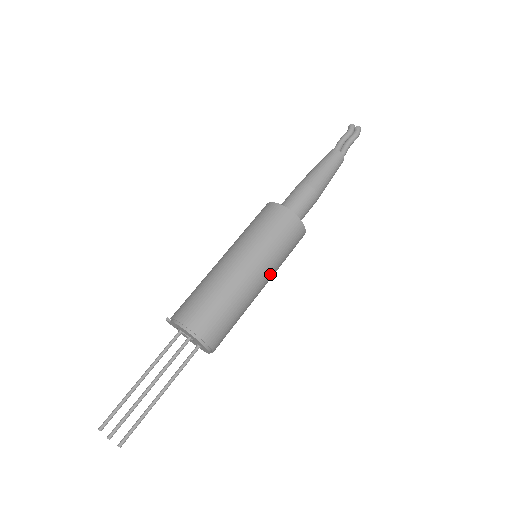
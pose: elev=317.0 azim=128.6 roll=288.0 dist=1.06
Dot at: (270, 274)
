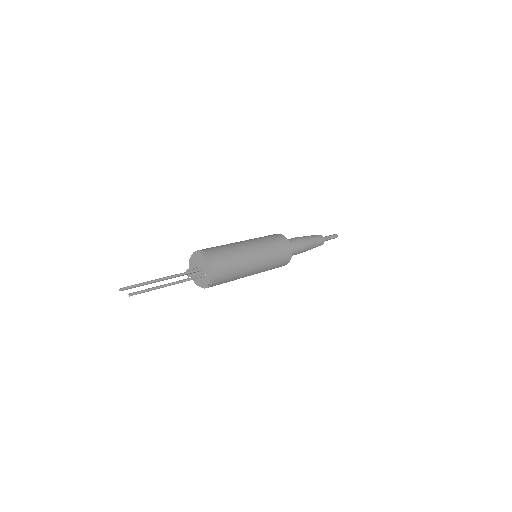
Dot at: (263, 253)
